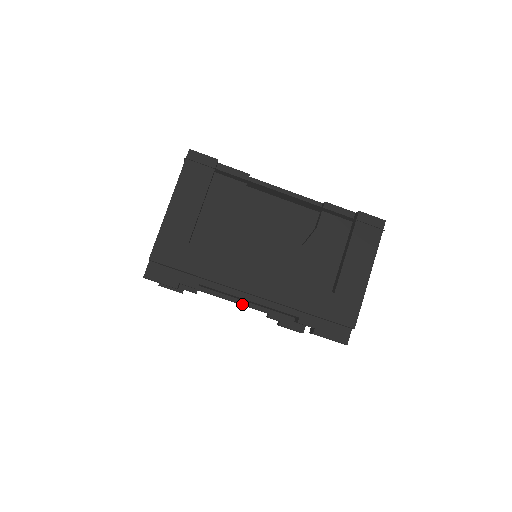
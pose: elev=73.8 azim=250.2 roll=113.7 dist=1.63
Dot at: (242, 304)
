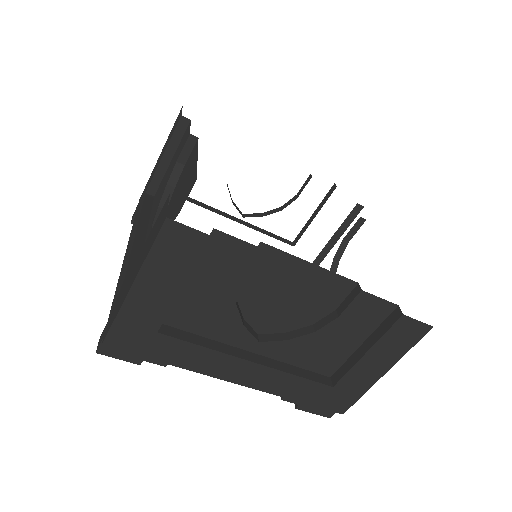
Dot at: occluded
